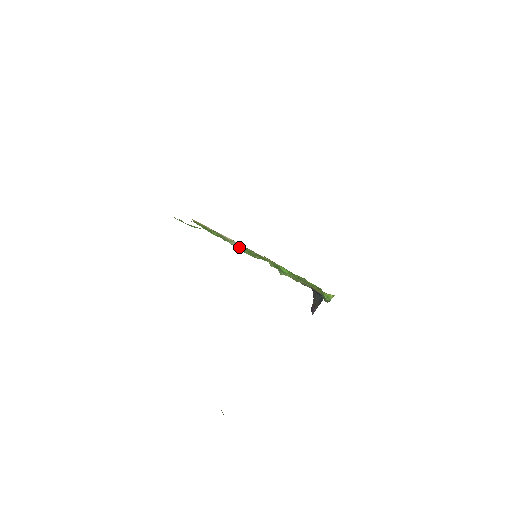
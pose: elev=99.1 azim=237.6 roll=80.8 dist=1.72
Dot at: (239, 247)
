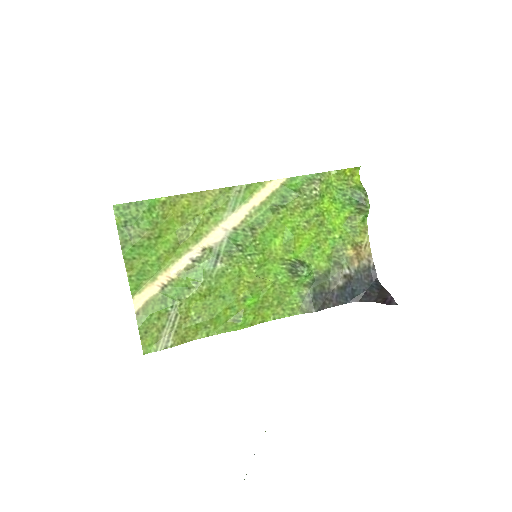
Dot at: (227, 253)
